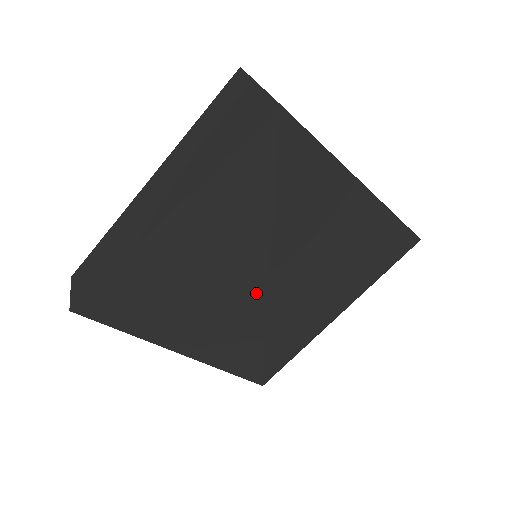
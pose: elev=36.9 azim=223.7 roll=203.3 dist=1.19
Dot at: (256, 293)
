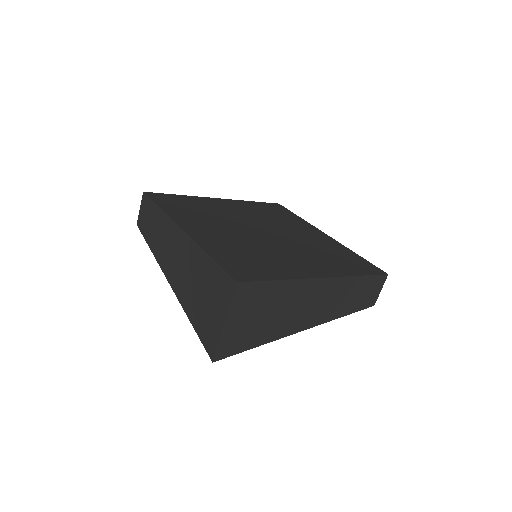
Dot at: occluded
